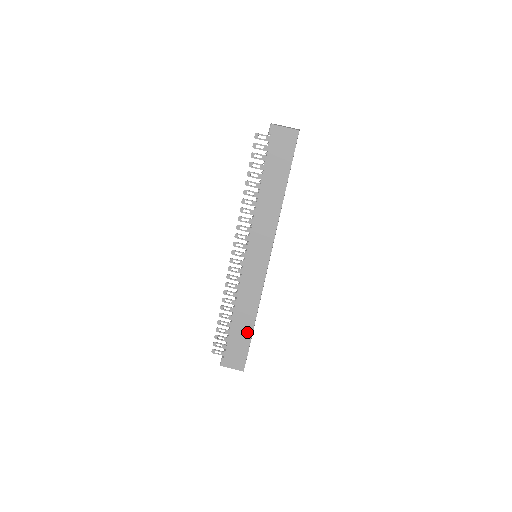
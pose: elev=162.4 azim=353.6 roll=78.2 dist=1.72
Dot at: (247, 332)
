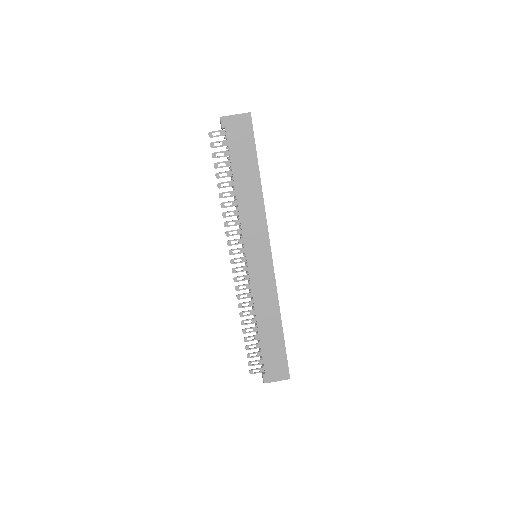
Dot at: (278, 337)
